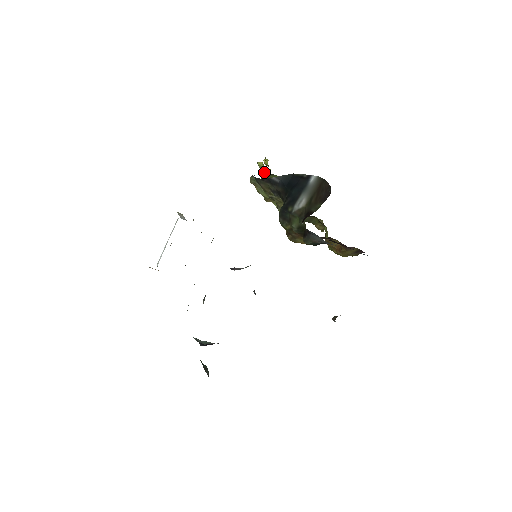
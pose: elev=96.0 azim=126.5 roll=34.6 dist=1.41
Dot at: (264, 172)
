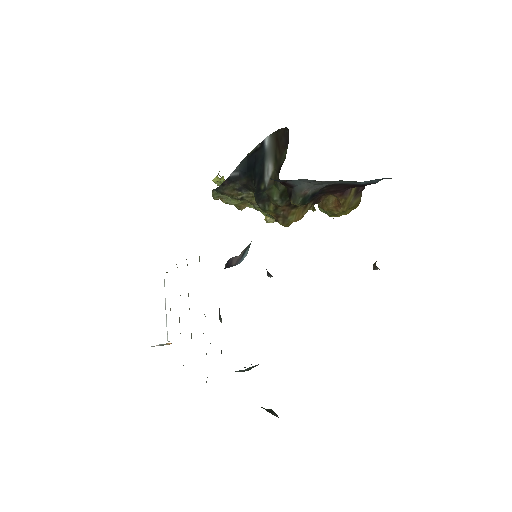
Dot at: occluded
